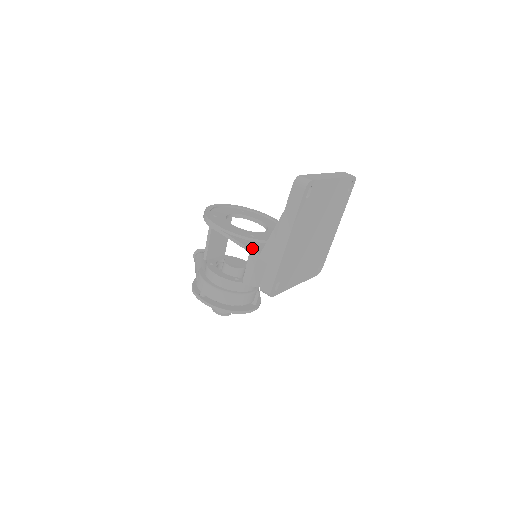
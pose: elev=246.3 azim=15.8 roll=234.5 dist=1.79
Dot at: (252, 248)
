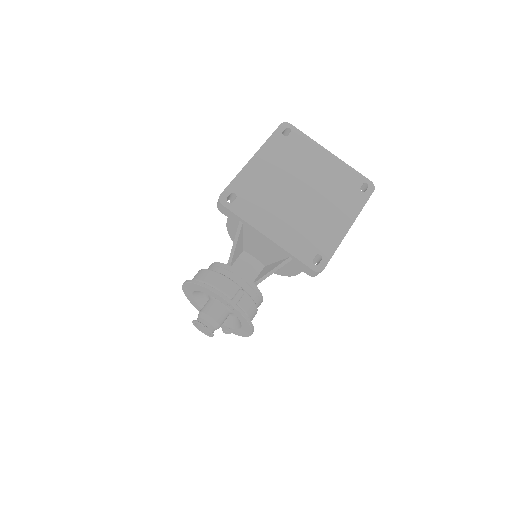
Dot at: occluded
